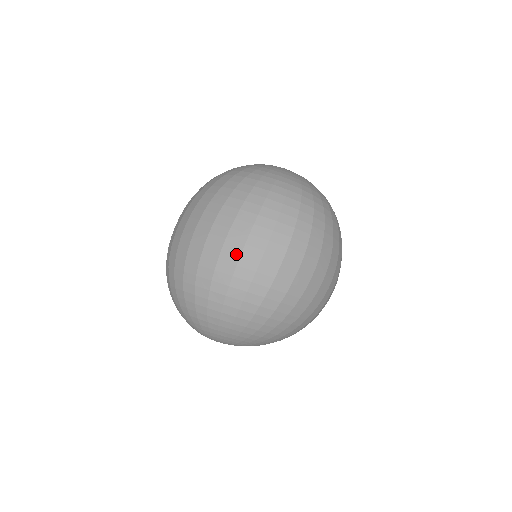
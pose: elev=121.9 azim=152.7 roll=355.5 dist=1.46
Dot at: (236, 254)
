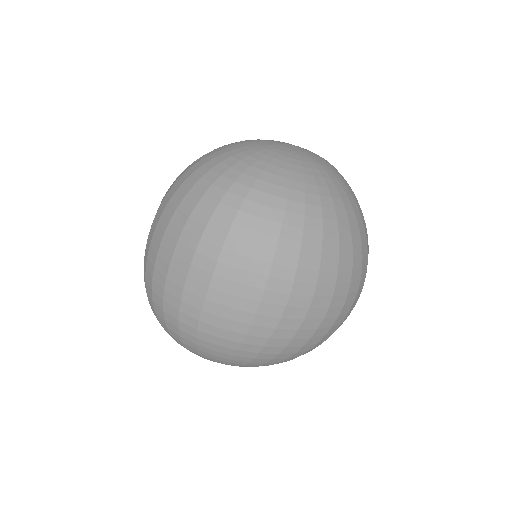
Dot at: (163, 276)
